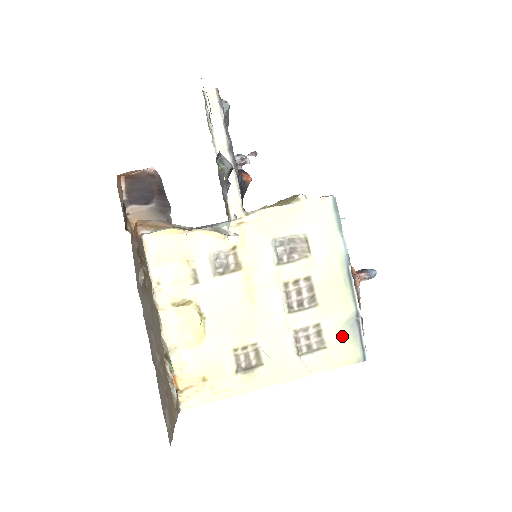
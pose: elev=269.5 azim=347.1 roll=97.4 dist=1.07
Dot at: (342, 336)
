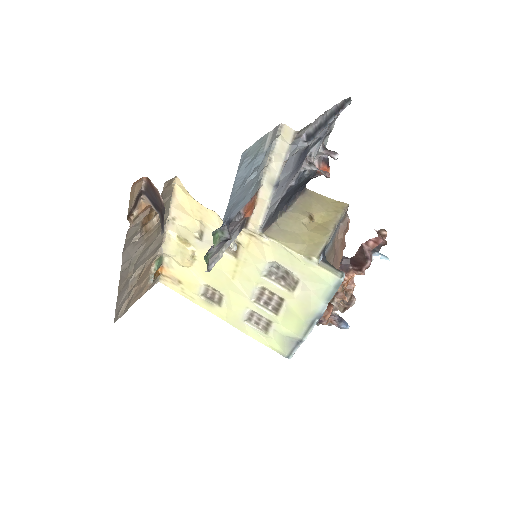
Dot at: (281, 339)
